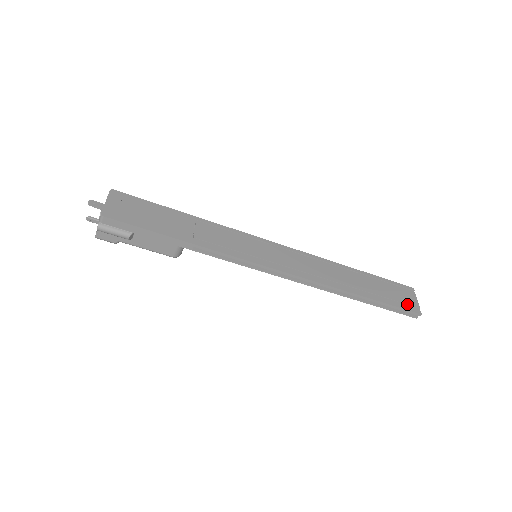
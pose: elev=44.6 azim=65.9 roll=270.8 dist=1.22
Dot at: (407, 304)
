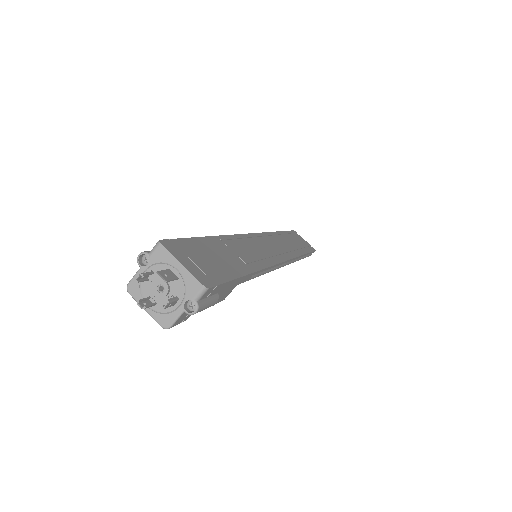
Dot at: (308, 246)
